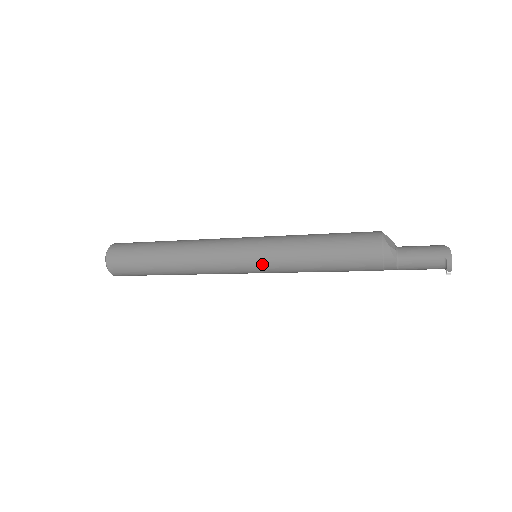
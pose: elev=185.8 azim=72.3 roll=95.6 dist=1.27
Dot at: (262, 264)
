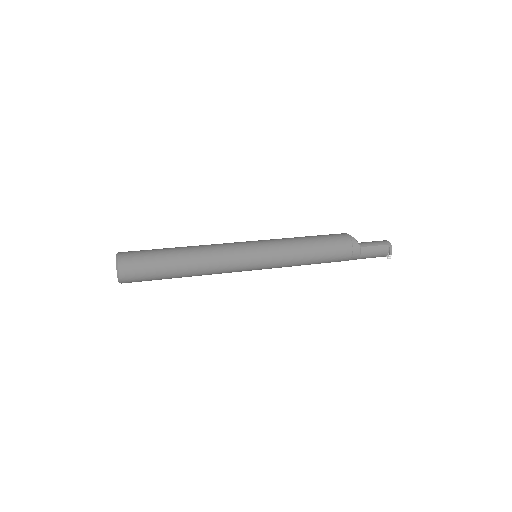
Dot at: (268, 256)
